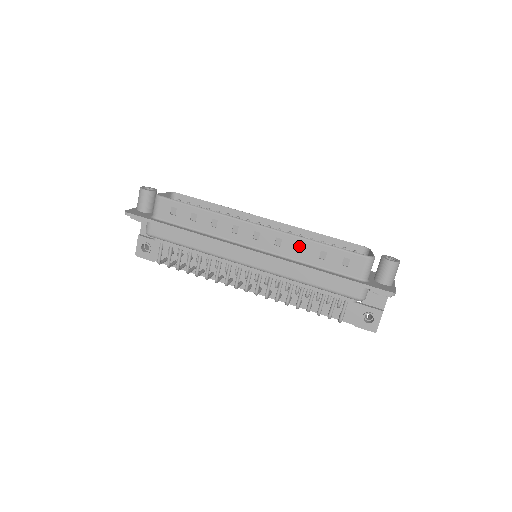
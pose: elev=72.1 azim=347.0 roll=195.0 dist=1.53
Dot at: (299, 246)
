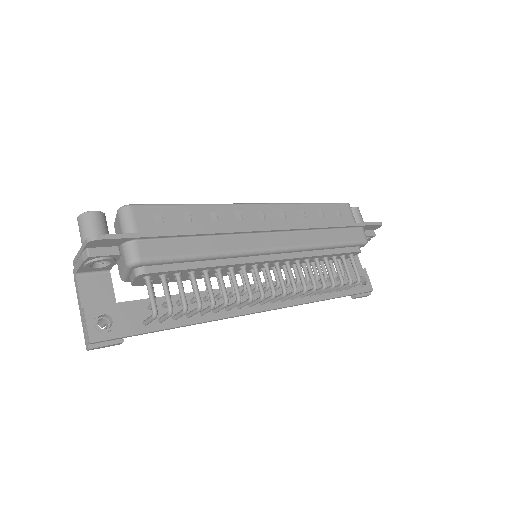
Dot at: (300, 212)
